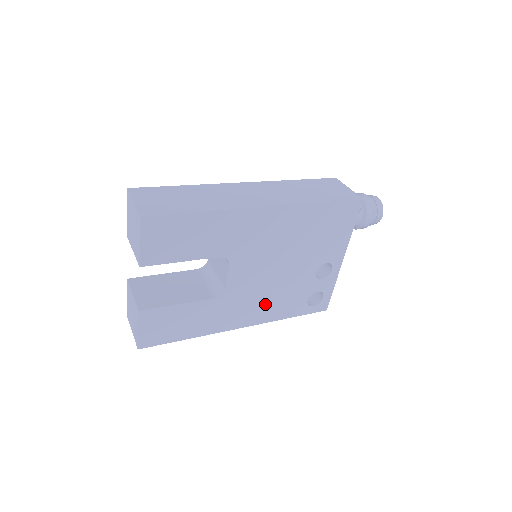
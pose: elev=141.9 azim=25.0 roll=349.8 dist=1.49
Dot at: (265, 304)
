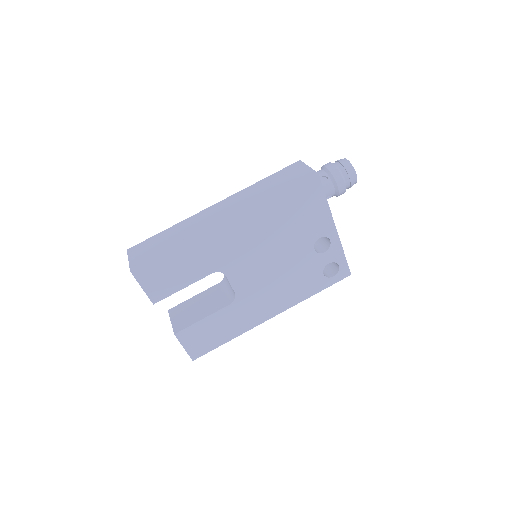
Dot at: (282, 292)
